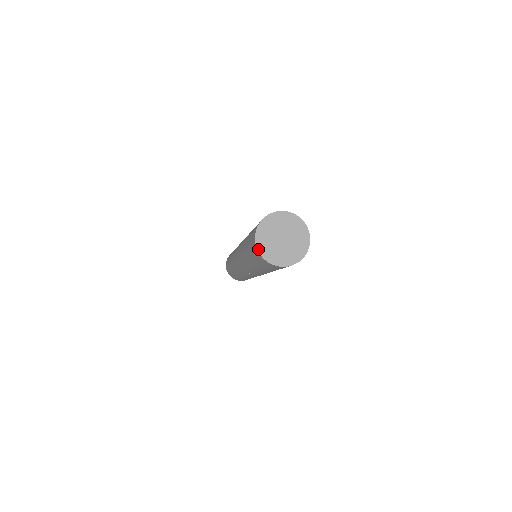
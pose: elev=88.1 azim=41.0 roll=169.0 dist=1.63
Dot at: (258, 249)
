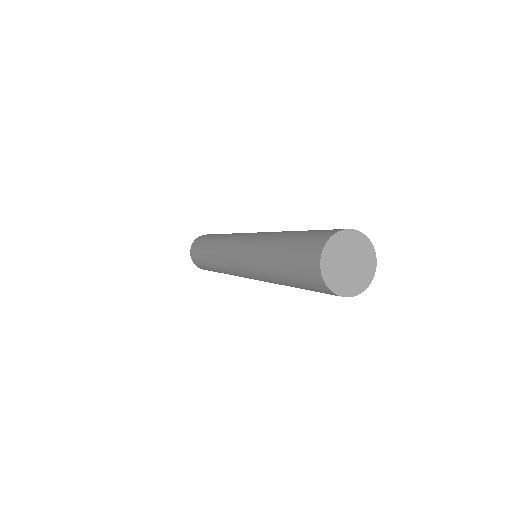
Dot at: (321, 264)
